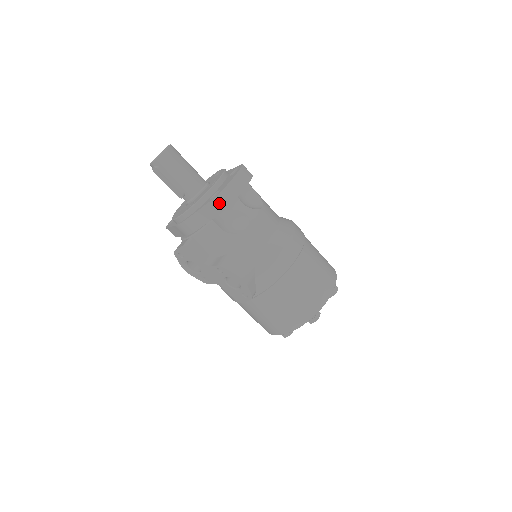
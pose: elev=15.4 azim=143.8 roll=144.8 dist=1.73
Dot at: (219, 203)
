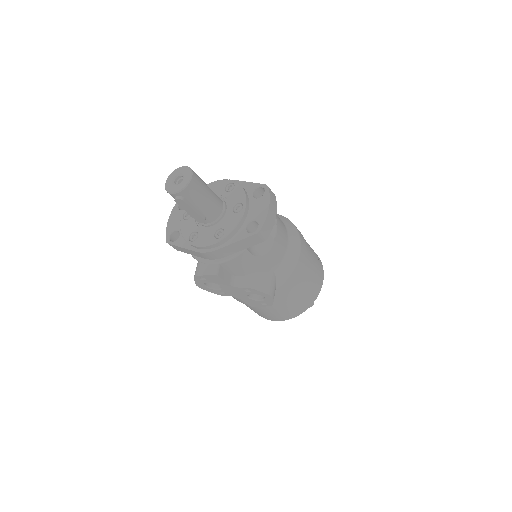
Dot at: (260, 237)
